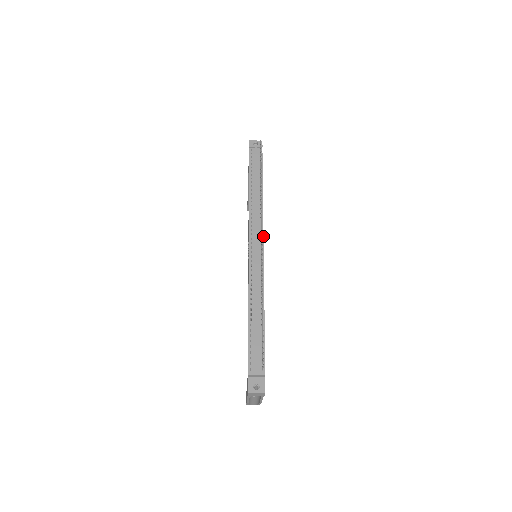
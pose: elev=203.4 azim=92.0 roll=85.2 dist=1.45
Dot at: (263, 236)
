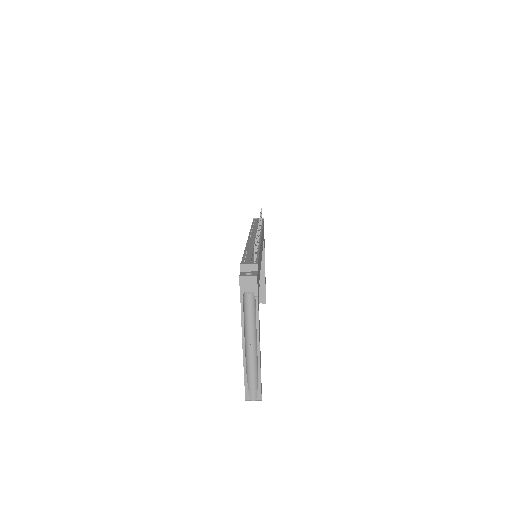
Dot at: (261, 235)
